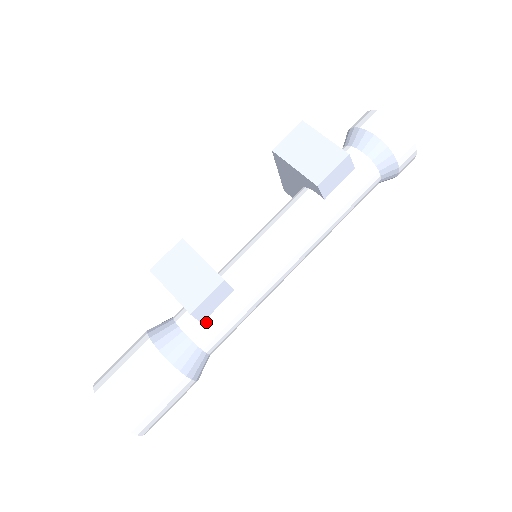
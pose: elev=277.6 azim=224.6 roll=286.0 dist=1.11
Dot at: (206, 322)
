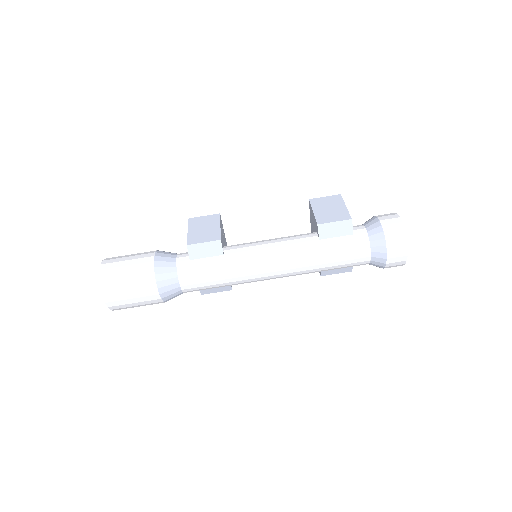
Dot at: (193, 261)
